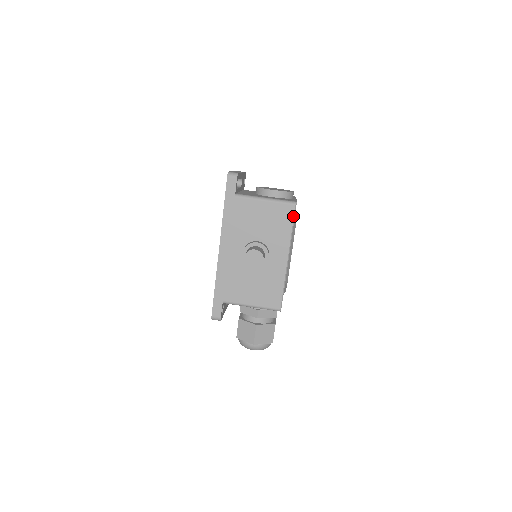
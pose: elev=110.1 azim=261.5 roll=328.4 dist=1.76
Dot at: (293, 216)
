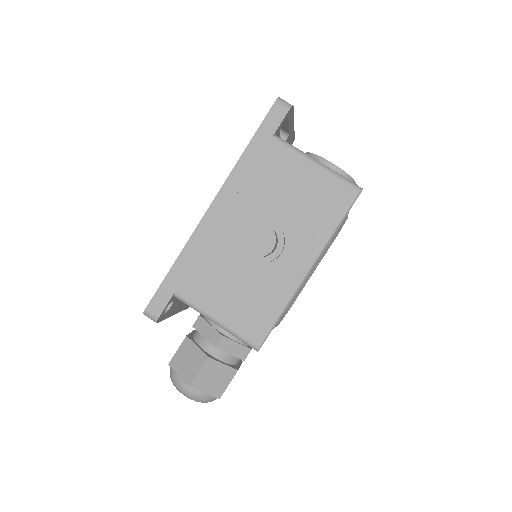
Dot at: (348, 207)
